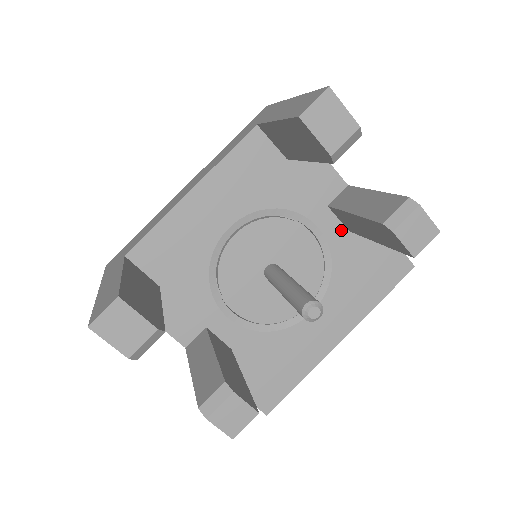
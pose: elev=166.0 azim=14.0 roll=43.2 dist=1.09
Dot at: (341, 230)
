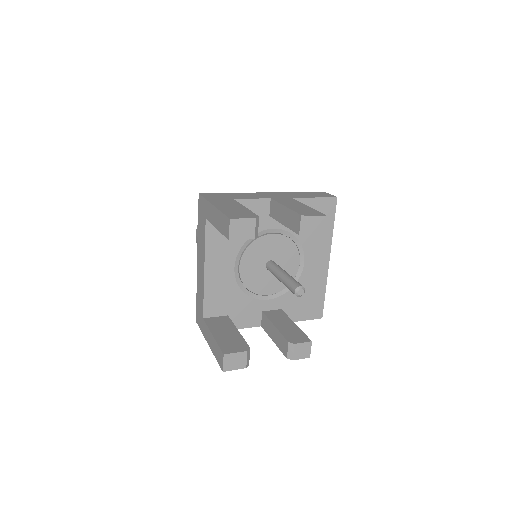
Dot at: occluded
